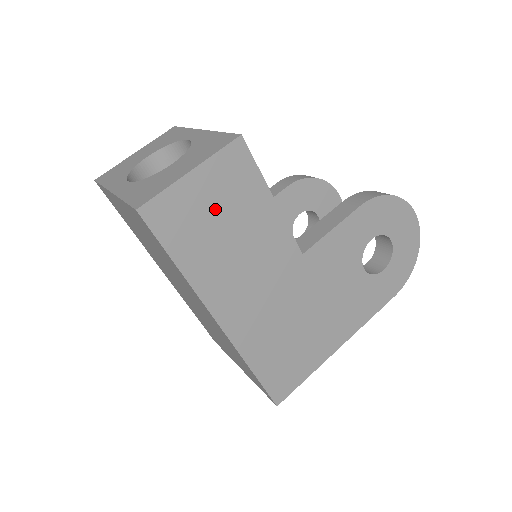
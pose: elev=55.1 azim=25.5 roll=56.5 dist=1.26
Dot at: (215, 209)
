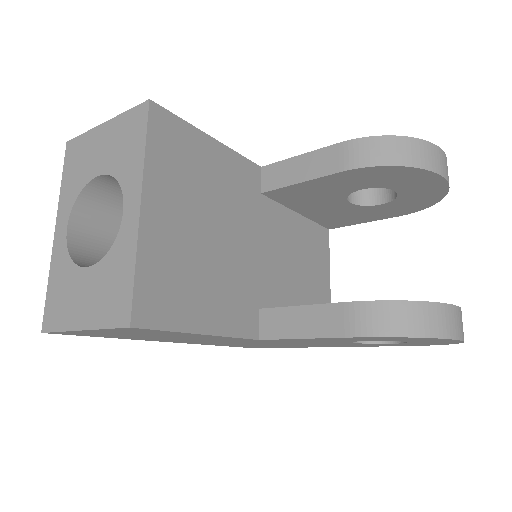
Dot at: (129, 334)
